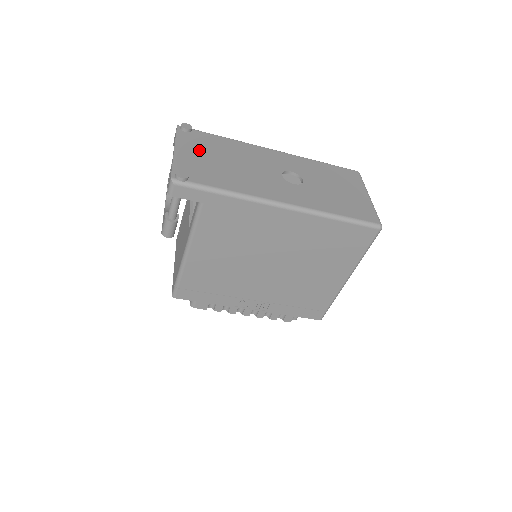
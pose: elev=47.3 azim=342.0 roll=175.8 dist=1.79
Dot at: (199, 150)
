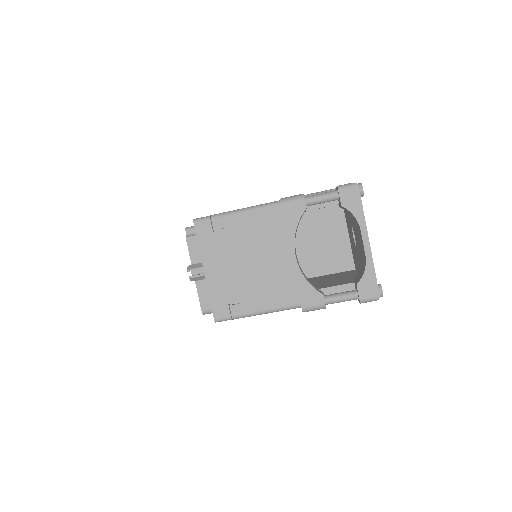
Dot at: occluded
